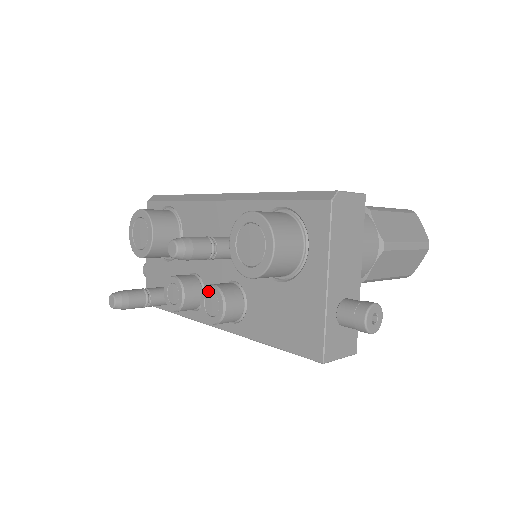
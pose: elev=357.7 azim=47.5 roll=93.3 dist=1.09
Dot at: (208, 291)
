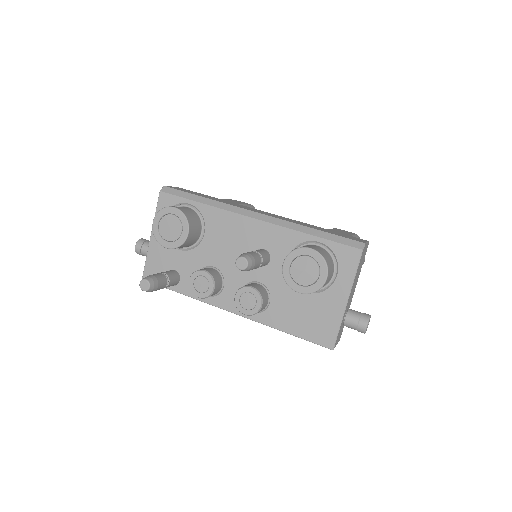
Dot at: (246, 291)
